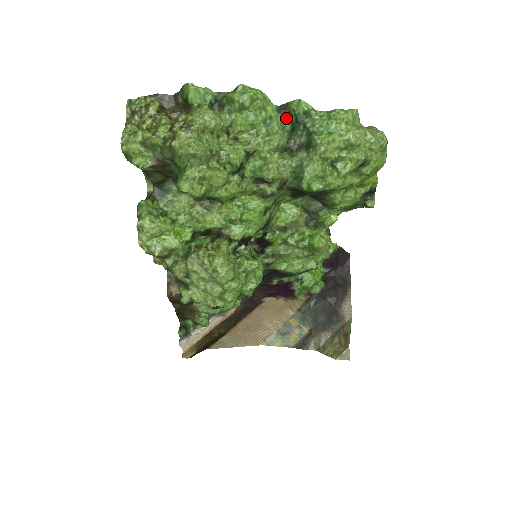
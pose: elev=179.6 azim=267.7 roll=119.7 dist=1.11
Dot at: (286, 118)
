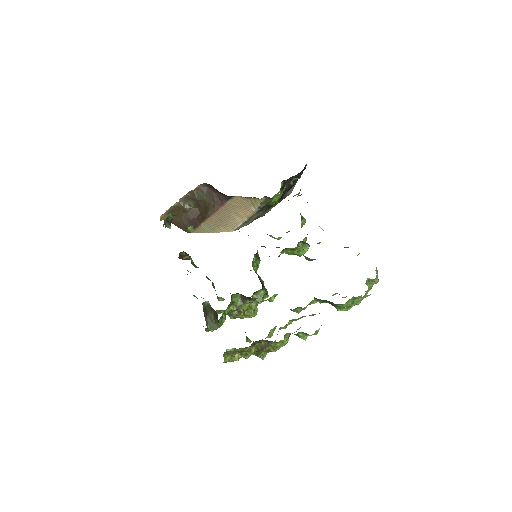
Dot at: occluded
